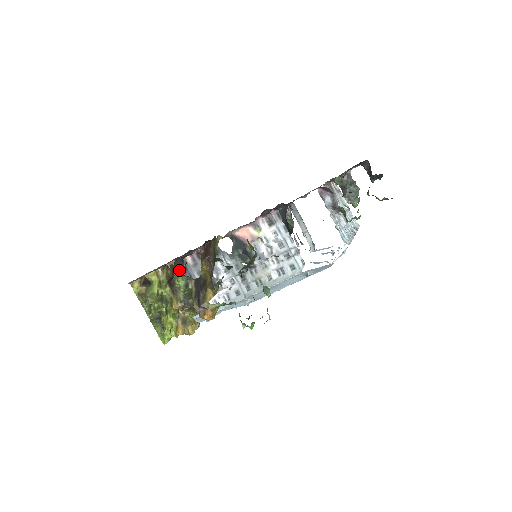
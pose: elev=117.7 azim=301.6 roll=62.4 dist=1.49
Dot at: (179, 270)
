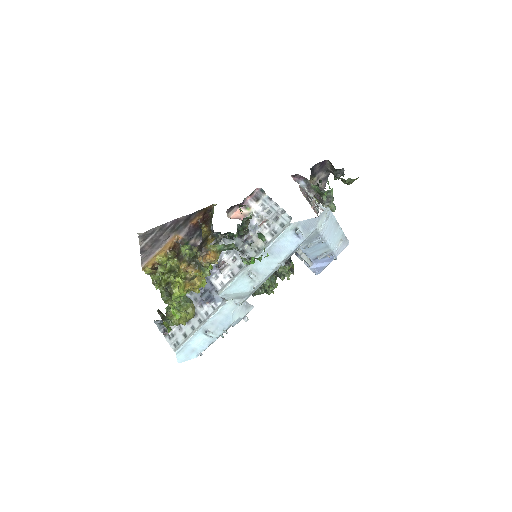
Dot at: occluded
